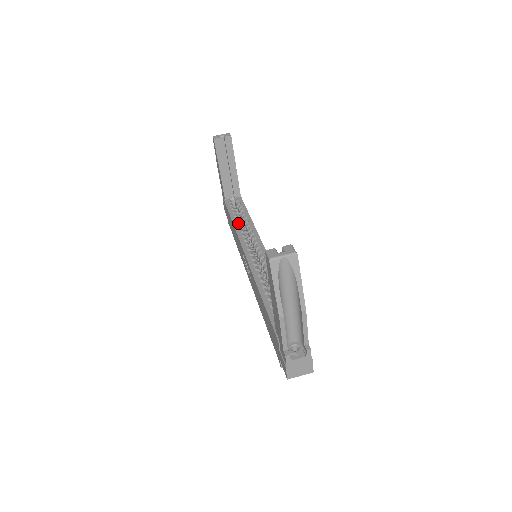
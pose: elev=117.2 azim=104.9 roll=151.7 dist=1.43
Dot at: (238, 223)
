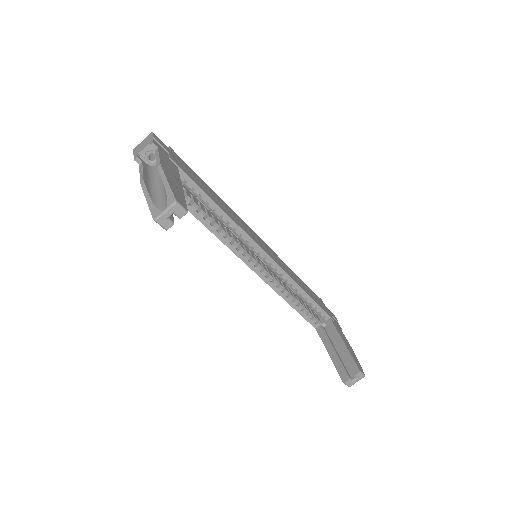
Dot at: (210, 223)
